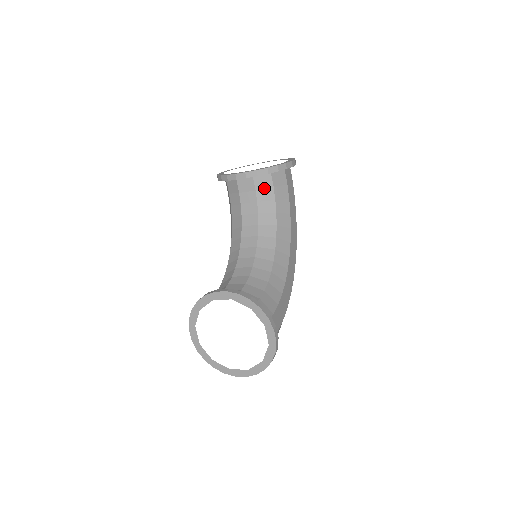
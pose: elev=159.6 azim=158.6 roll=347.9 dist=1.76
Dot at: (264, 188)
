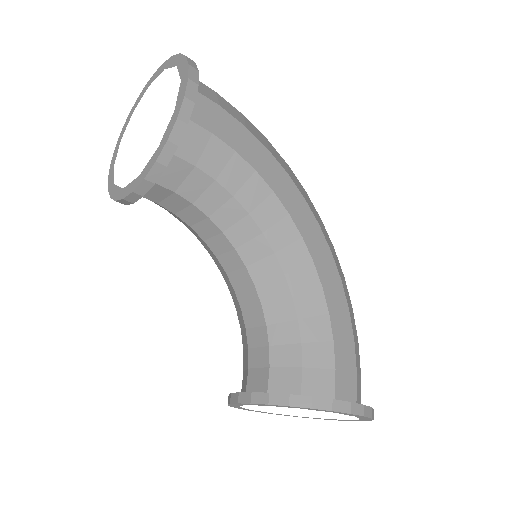
Dot at: (183, 179)
